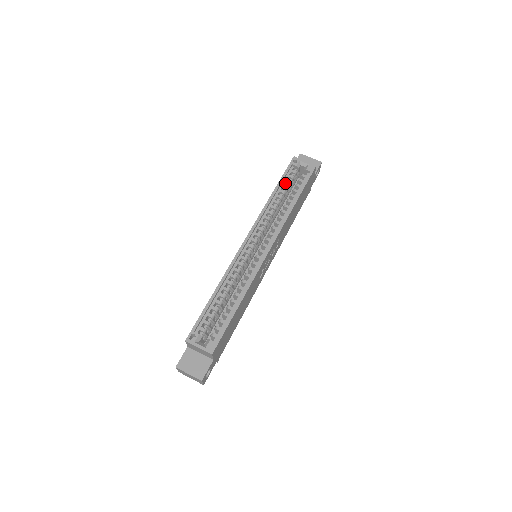
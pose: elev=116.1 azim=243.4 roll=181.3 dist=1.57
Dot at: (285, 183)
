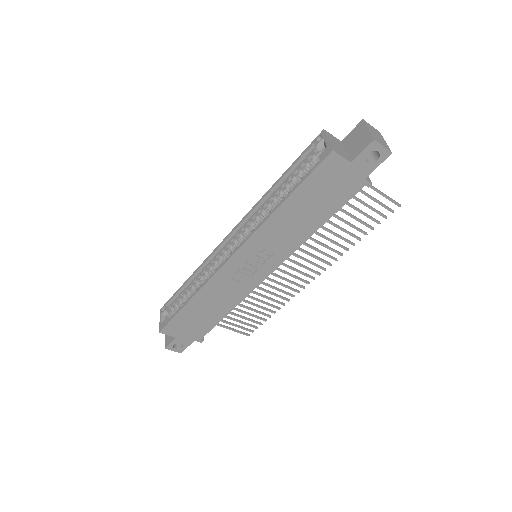
Dot at: (301, 170)
